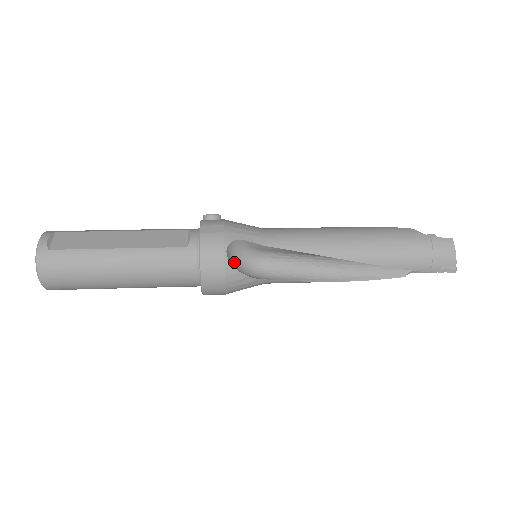
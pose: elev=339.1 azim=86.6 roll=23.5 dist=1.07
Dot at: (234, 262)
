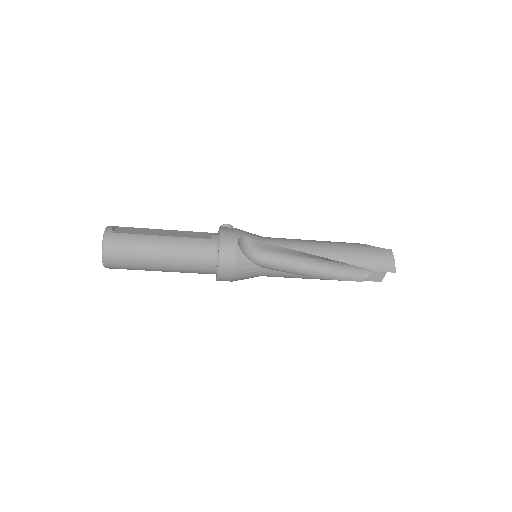
Dot at: occluded
